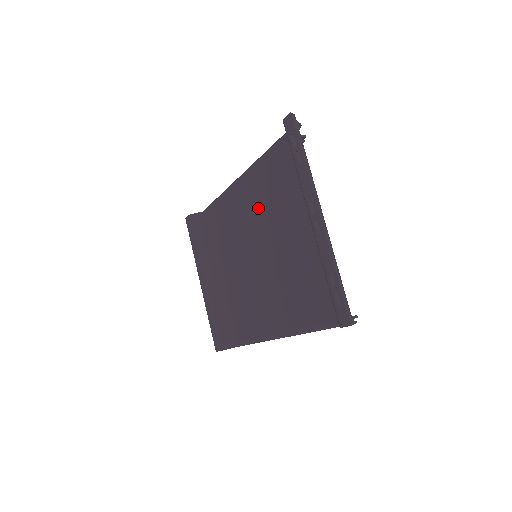
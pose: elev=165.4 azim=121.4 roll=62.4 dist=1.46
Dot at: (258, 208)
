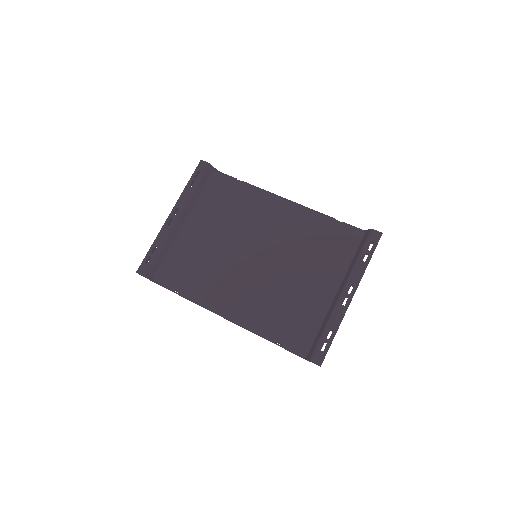
Dot at: (293, 237)
